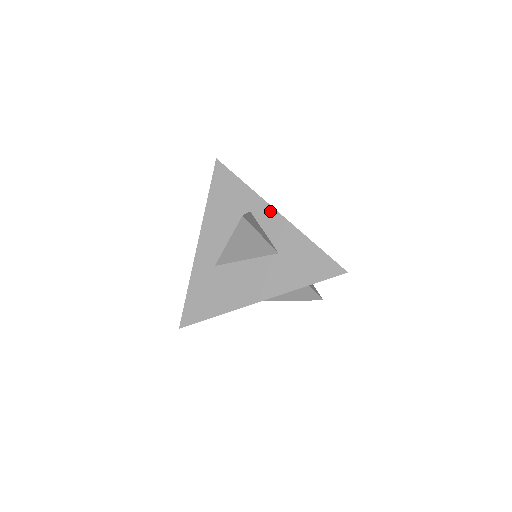
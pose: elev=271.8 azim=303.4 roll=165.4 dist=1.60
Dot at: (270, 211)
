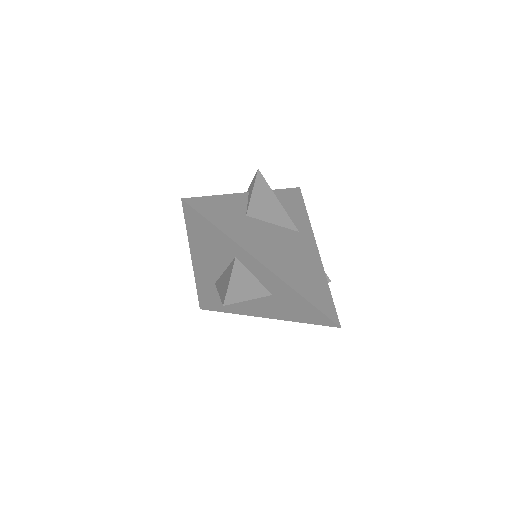
Dot at: (256, 263)
